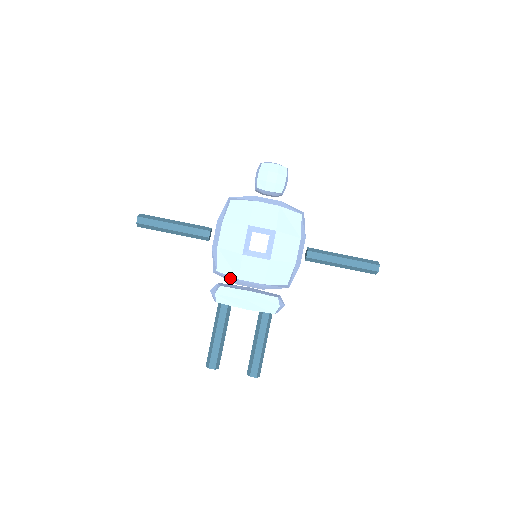
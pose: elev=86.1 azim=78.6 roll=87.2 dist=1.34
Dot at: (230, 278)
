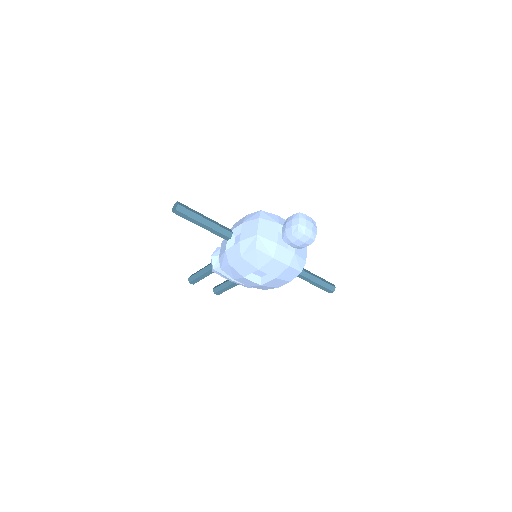
Dot at: occluded
